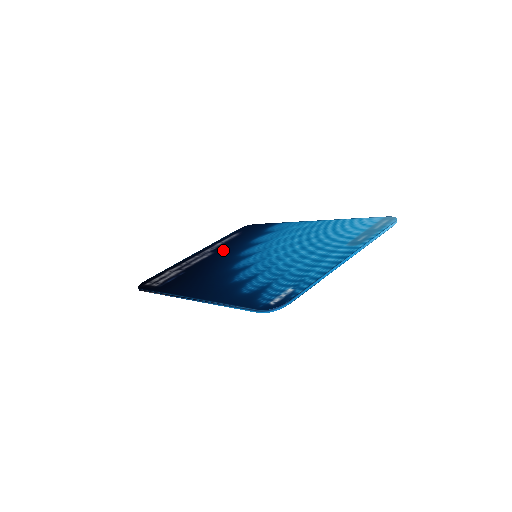
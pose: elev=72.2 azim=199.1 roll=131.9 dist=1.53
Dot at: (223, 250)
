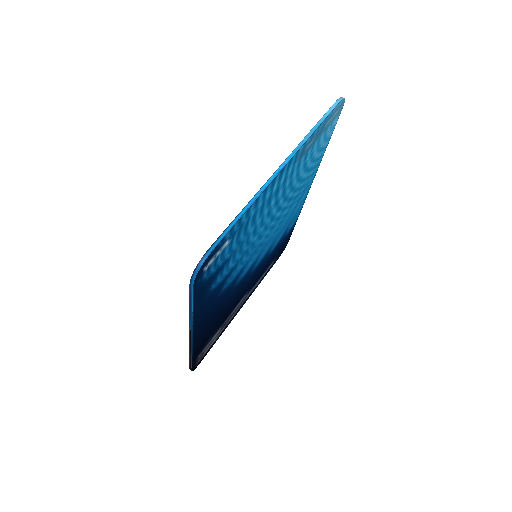
Dot at: occluded
